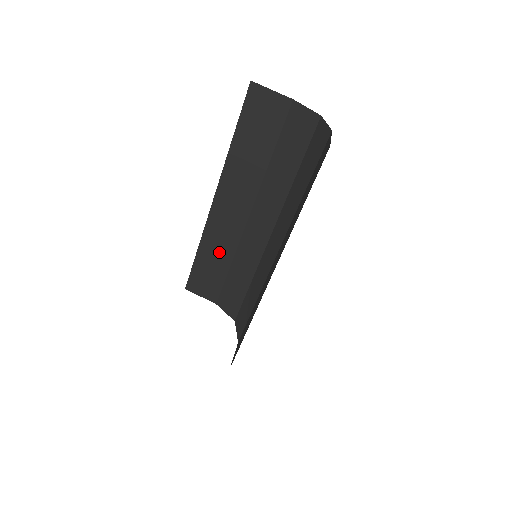
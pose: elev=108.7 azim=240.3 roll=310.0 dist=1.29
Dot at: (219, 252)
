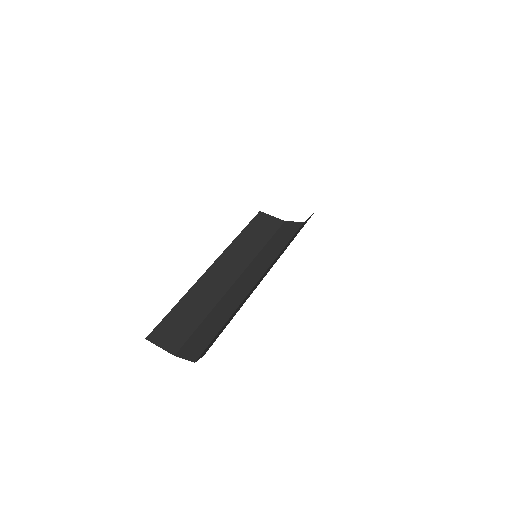
Dot at: (199, 305)
